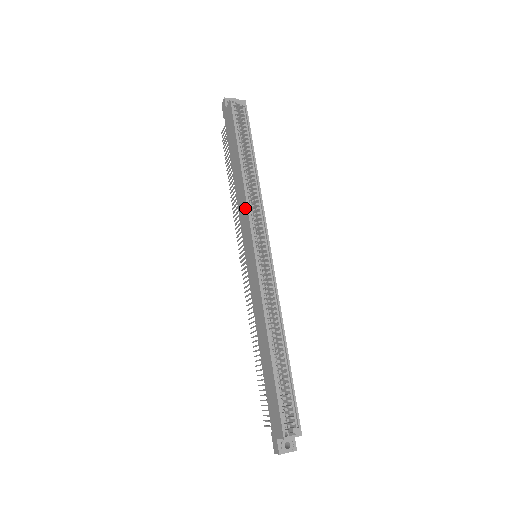
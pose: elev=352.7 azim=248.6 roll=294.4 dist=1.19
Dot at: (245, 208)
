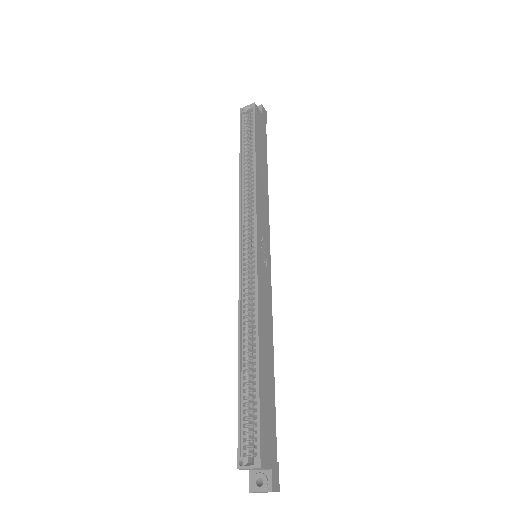
Dot at: (242, 208)
